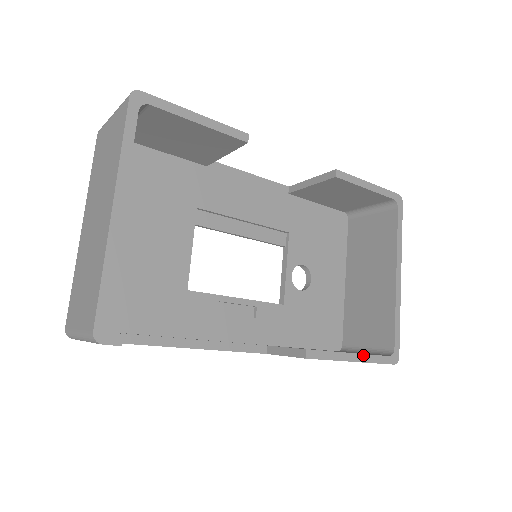
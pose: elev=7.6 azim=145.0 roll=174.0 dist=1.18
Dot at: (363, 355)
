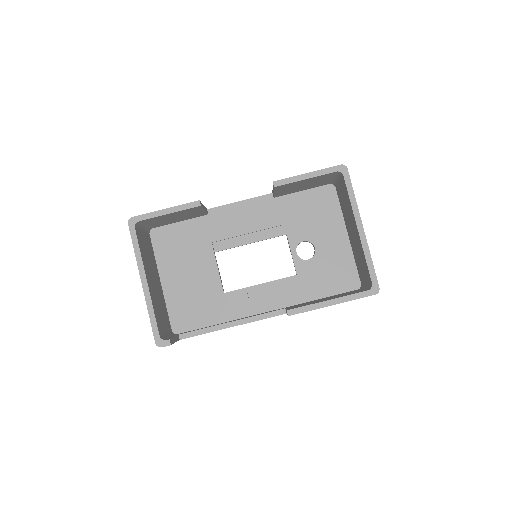
Dot at: (340, 298)
